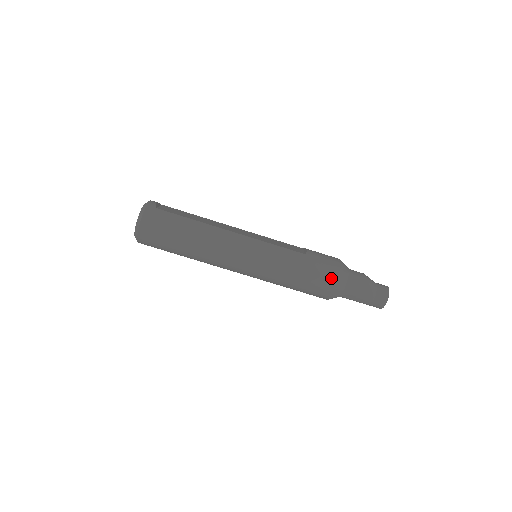
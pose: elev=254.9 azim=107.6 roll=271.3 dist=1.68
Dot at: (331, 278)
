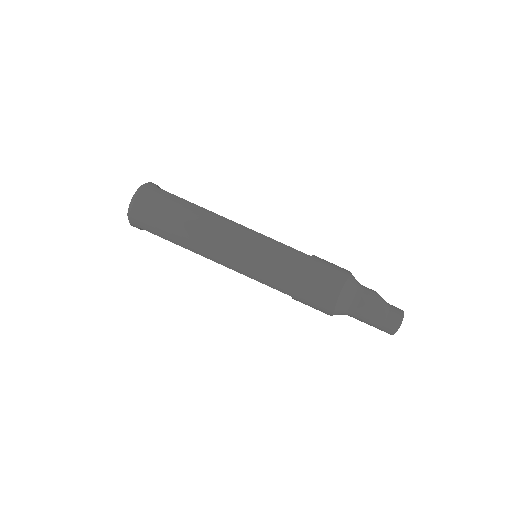
Dot at: (338, 283)
